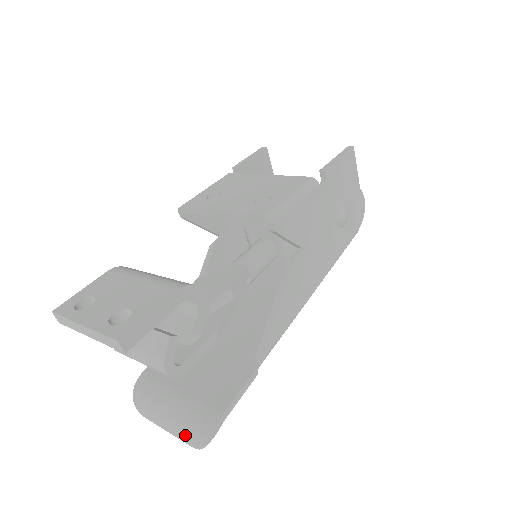
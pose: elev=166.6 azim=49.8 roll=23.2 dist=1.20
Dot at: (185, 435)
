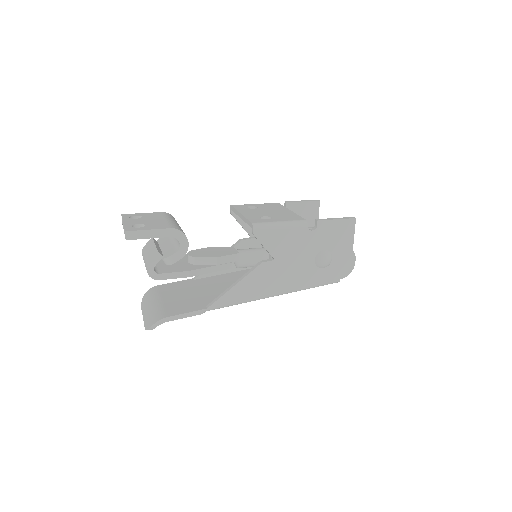
Dot at: (146, 321)
